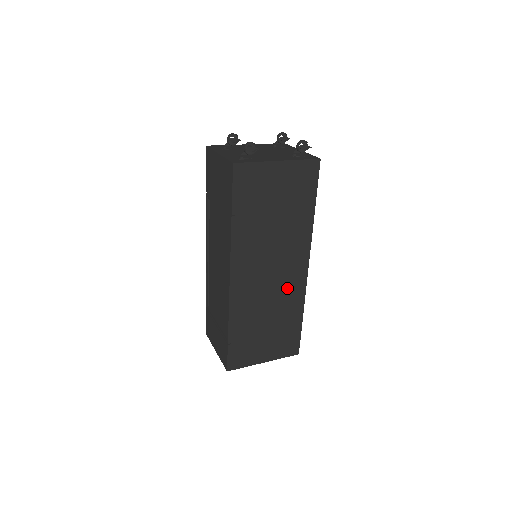
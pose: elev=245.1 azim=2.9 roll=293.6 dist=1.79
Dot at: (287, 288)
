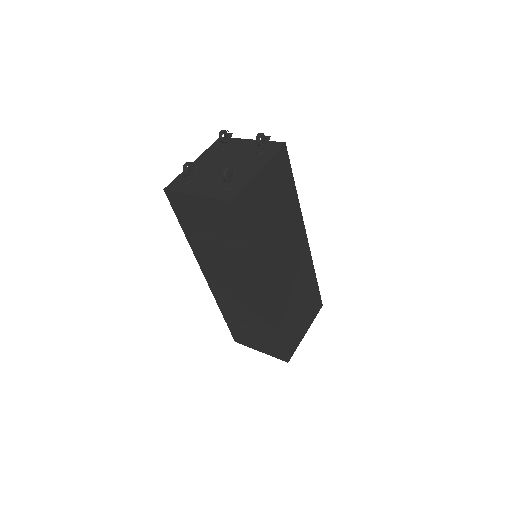
Dot at: (300, 266)
